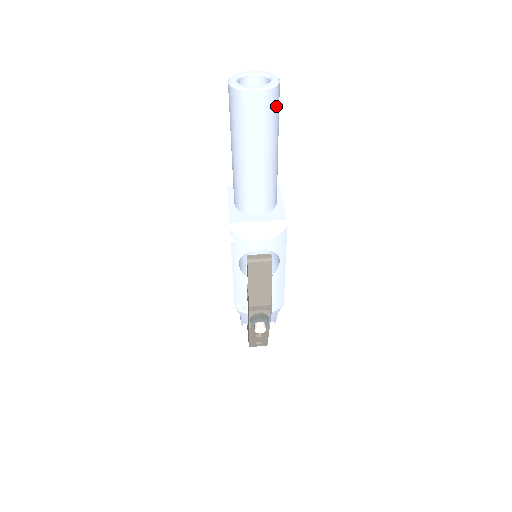
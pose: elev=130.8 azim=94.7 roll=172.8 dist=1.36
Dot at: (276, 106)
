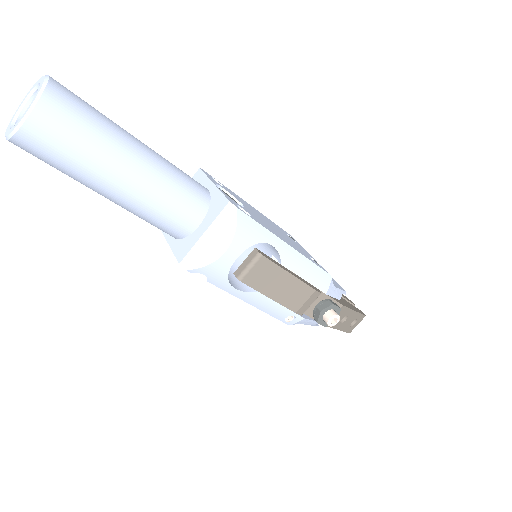
Dot at: (75, 107)
